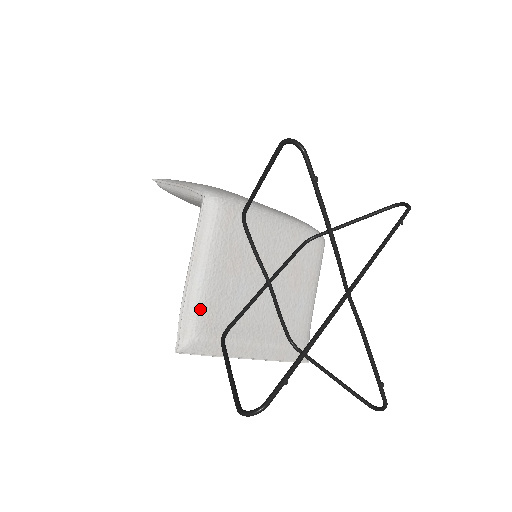
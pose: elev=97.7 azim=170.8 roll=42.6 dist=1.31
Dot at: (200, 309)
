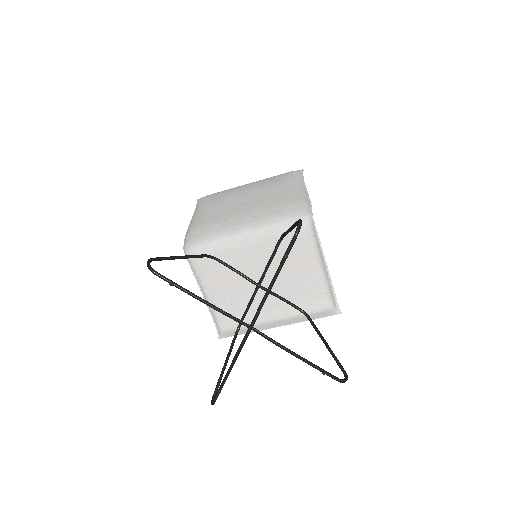
Dot at: (217, 316)
